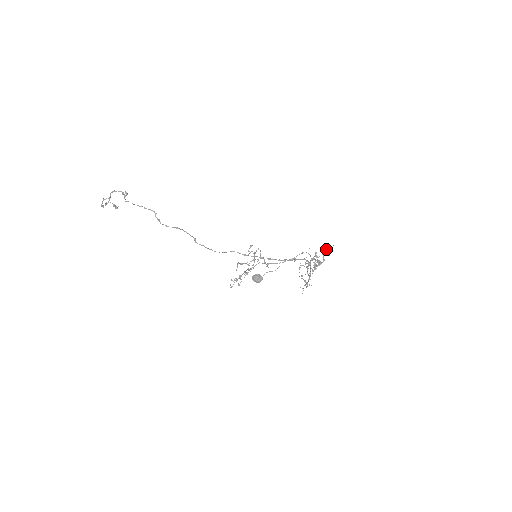
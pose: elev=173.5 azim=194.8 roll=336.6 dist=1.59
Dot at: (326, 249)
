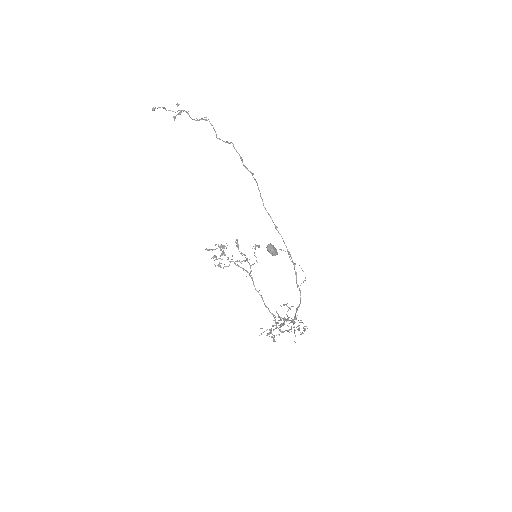
Dot at: occluded
